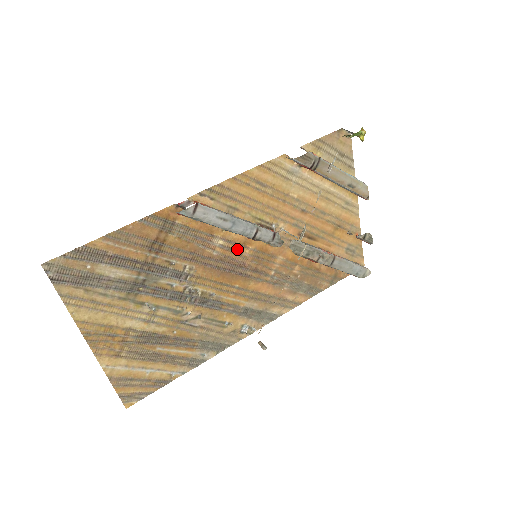
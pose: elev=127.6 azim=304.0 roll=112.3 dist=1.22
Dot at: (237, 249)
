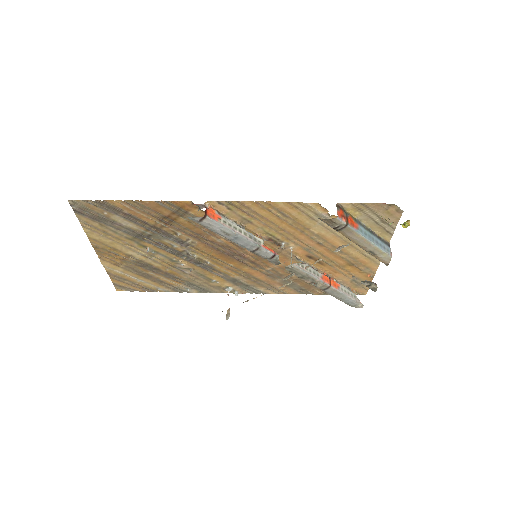
Dot at: occluded
